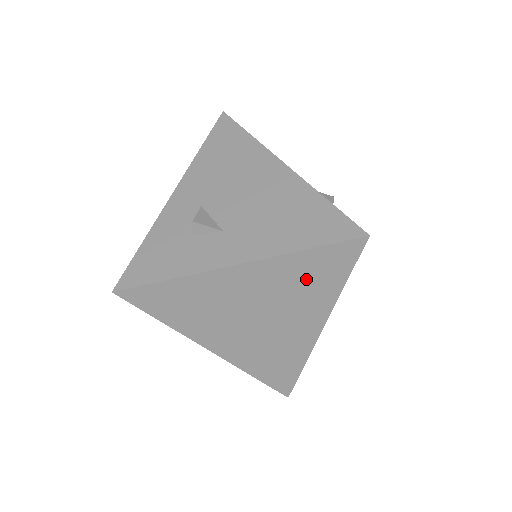
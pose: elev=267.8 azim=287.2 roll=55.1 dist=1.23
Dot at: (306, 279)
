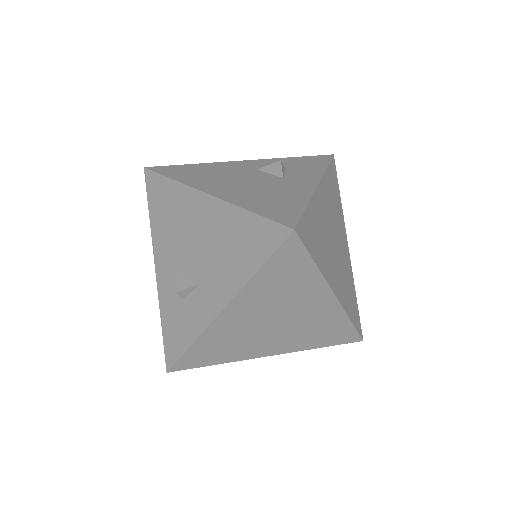
Dot at: (282, 283)
